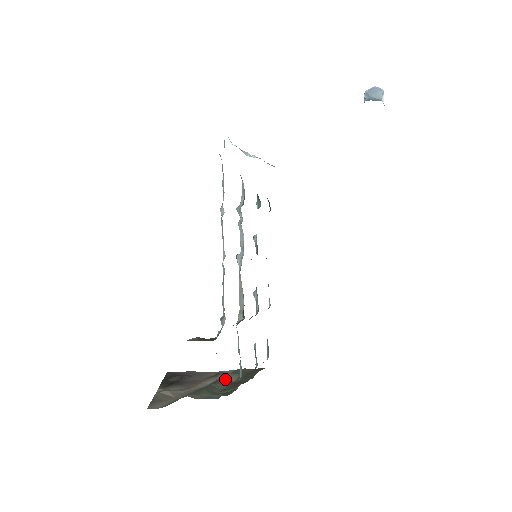
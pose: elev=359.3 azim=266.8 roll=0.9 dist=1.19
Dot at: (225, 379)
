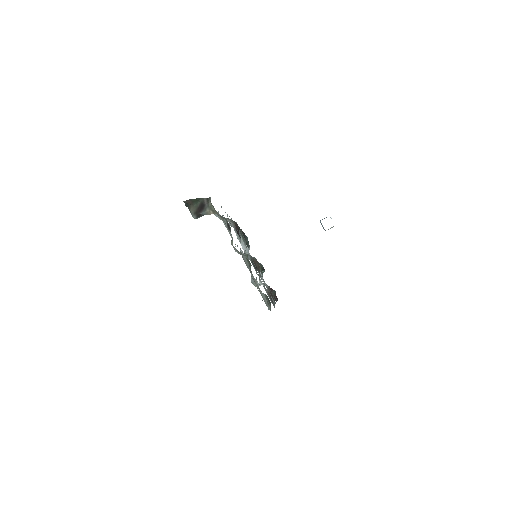
Dot at: occluded
